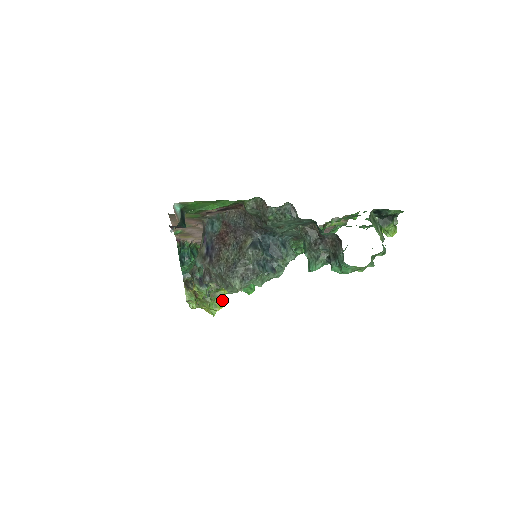
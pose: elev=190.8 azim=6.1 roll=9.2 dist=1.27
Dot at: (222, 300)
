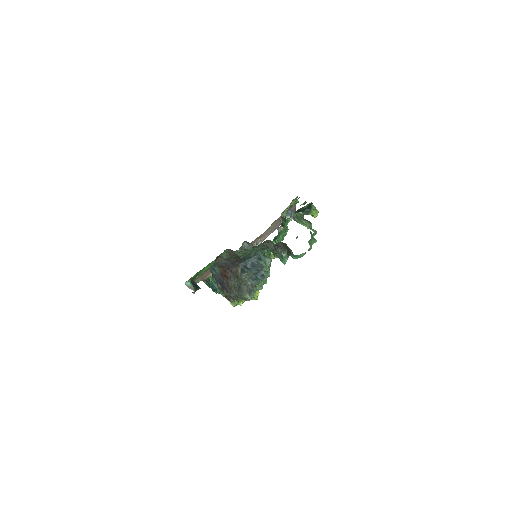
Dot at: occluded
